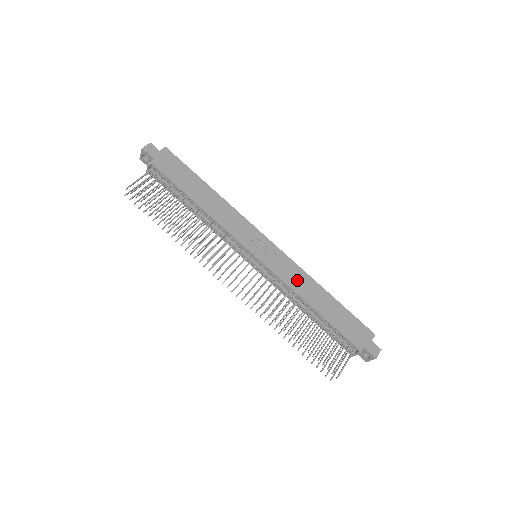
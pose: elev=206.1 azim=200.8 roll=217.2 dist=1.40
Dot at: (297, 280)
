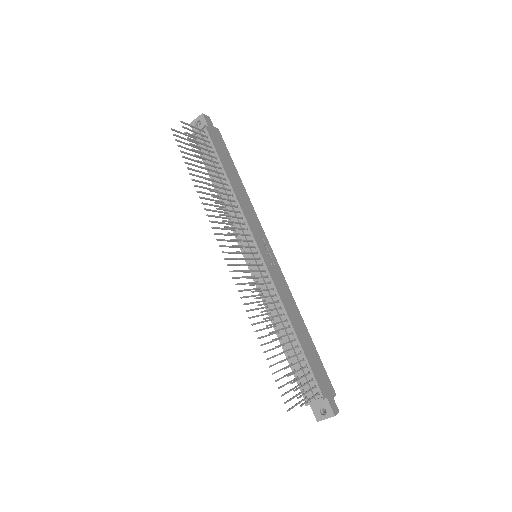
Dot at: (286, 297)
